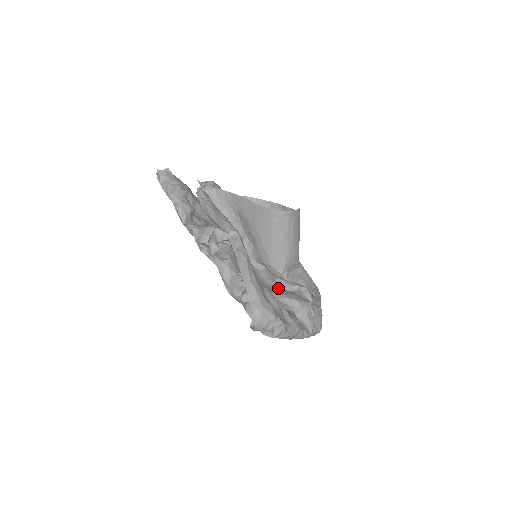
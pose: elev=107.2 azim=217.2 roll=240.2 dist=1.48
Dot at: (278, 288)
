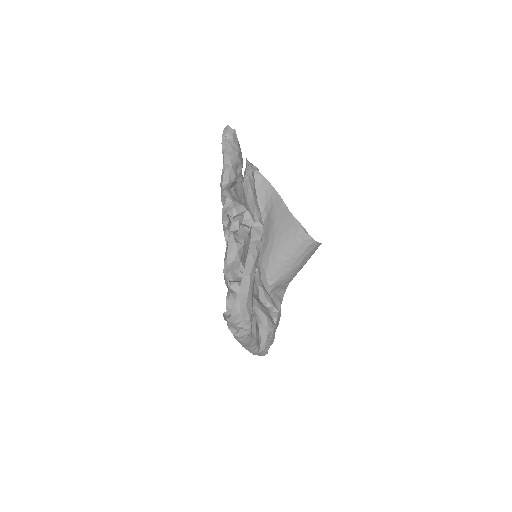
Dot at: (257, 296)
